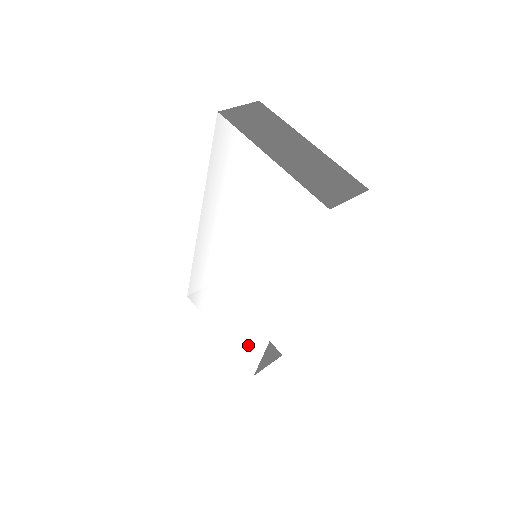
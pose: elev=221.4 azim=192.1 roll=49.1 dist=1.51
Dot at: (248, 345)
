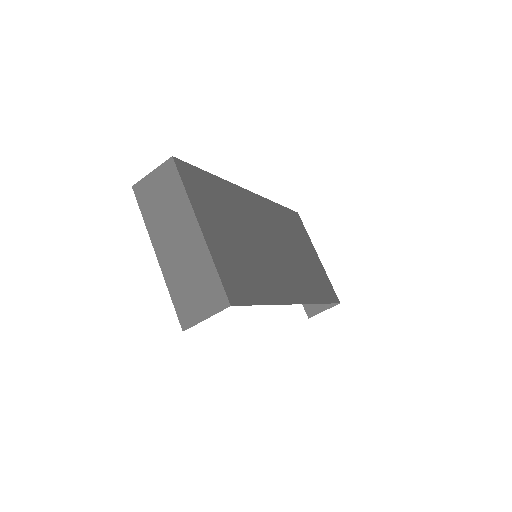
Dot at: occluded
